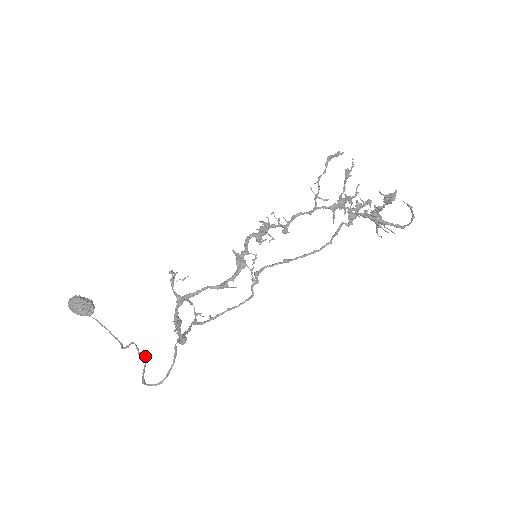
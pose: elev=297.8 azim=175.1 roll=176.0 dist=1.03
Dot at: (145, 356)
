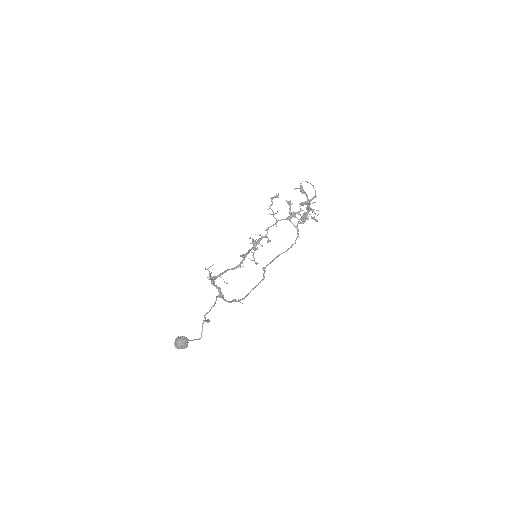
Dot at: (208, 320)
